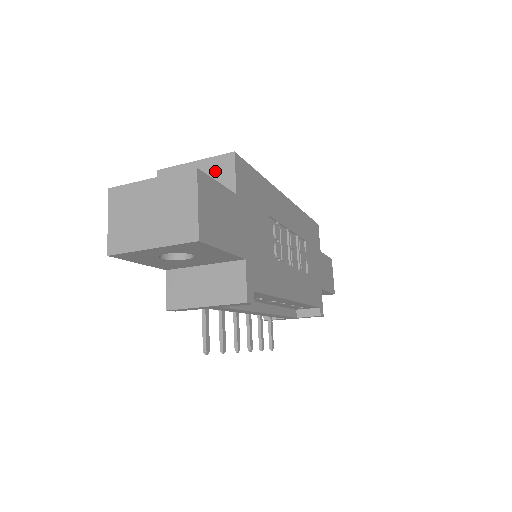
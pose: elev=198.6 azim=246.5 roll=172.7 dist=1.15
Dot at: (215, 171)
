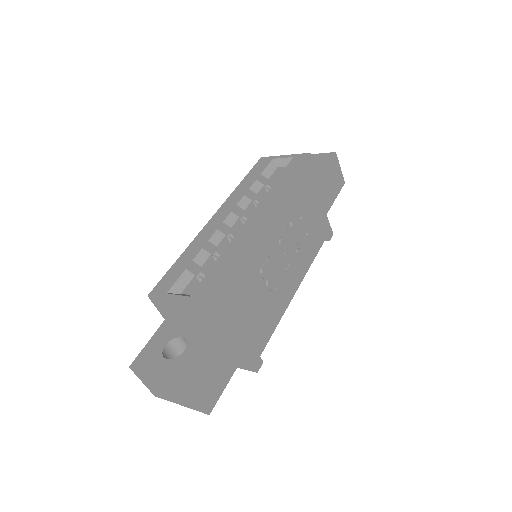
Dot at: (195, 312)
